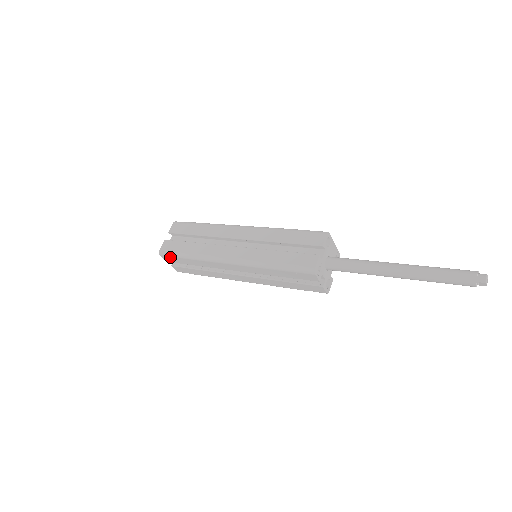
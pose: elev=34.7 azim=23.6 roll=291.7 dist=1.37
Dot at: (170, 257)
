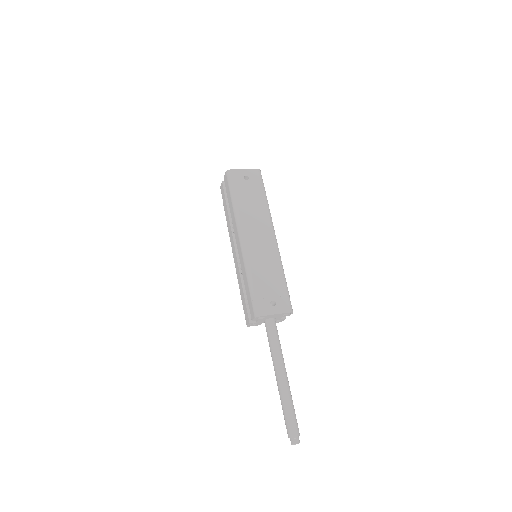
Dot at: occluded
